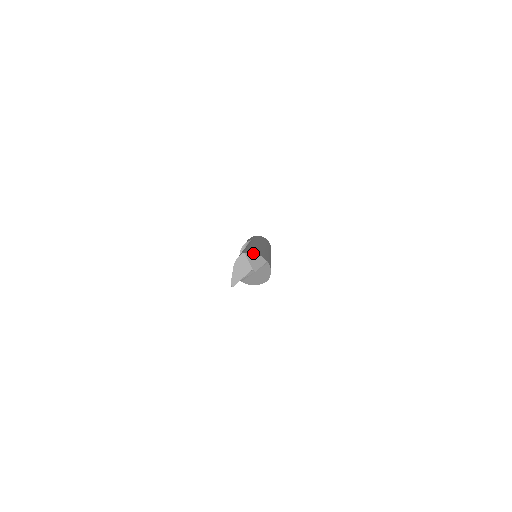
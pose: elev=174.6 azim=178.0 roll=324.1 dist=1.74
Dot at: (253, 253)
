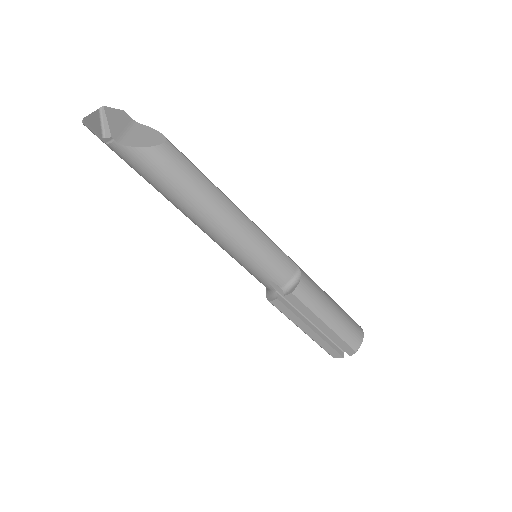
Dot at: occluded
